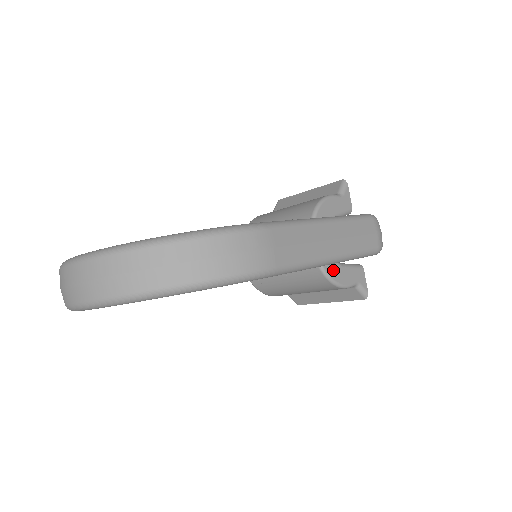
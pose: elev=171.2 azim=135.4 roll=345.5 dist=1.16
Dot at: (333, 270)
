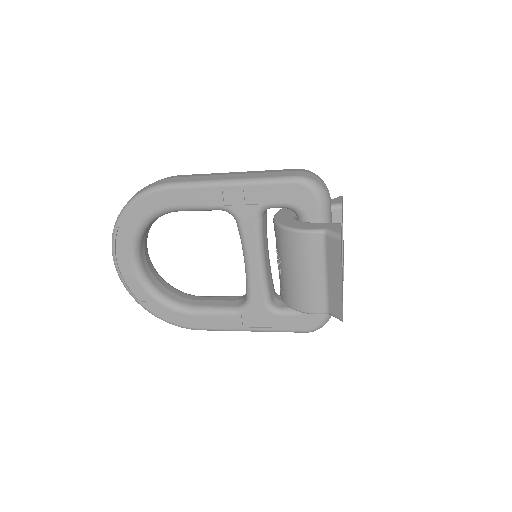
Dot at: (291, 223)
